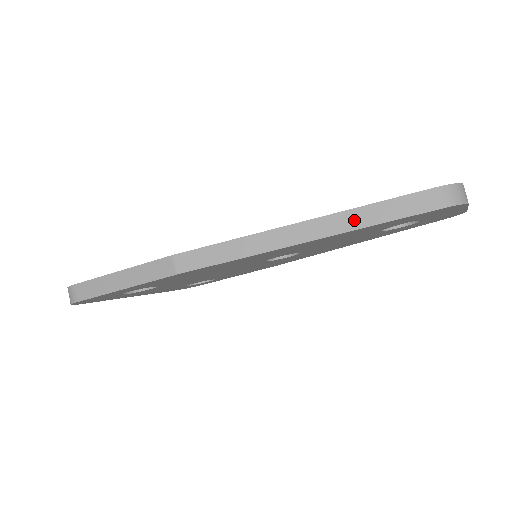
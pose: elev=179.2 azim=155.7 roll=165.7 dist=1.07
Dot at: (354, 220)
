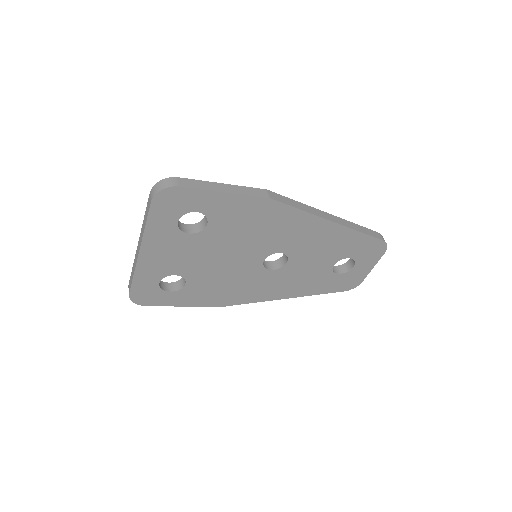
Dot at: (352, 226)
